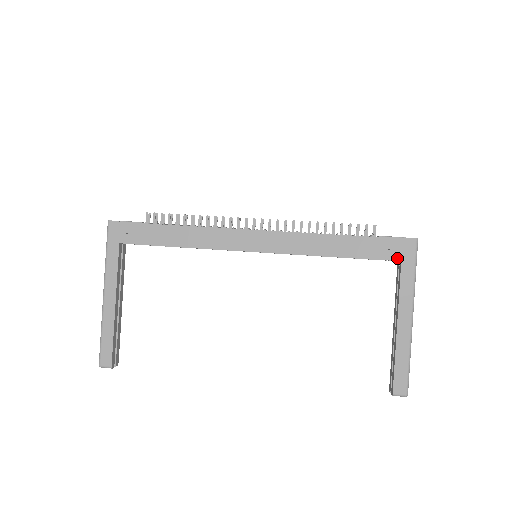
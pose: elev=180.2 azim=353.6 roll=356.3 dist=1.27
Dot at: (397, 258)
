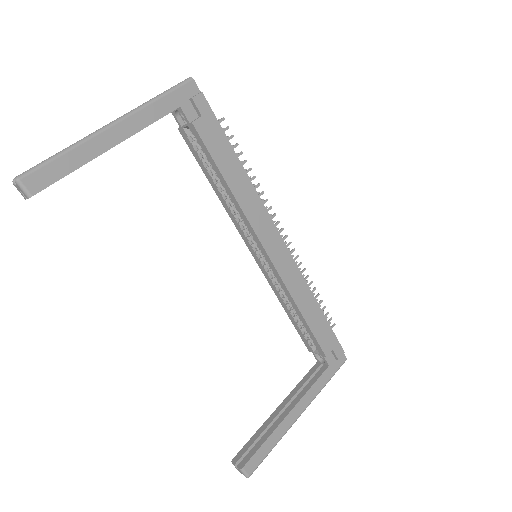
Dot at: (329, 361)
